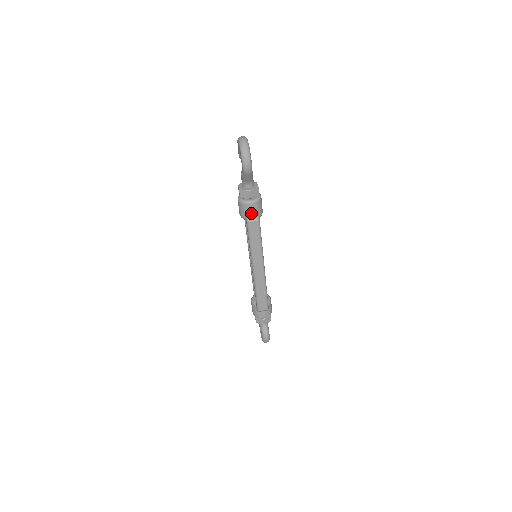
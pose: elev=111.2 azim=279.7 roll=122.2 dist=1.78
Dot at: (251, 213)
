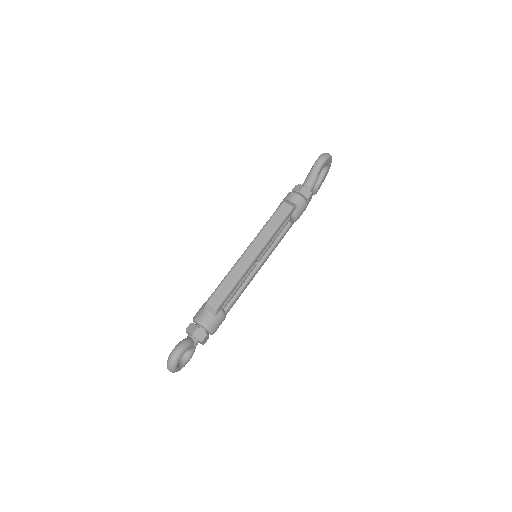
Dot at: (291, 202)
